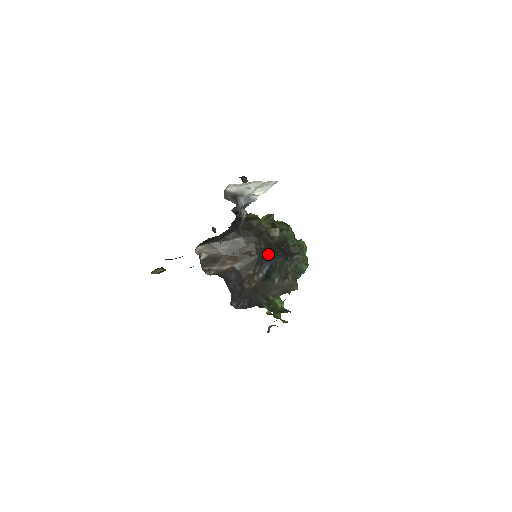
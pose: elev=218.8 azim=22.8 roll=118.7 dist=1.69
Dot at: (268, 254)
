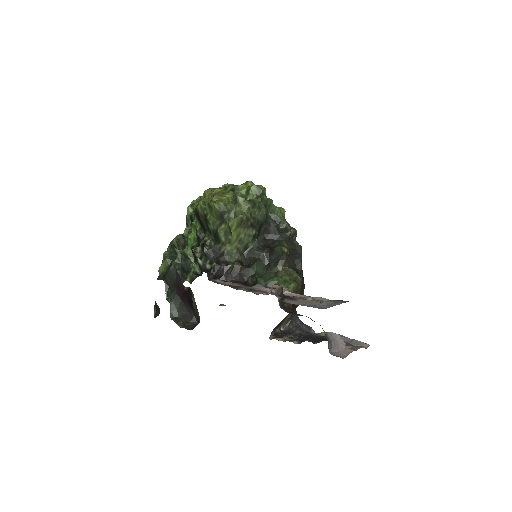
Dot at: occluded
